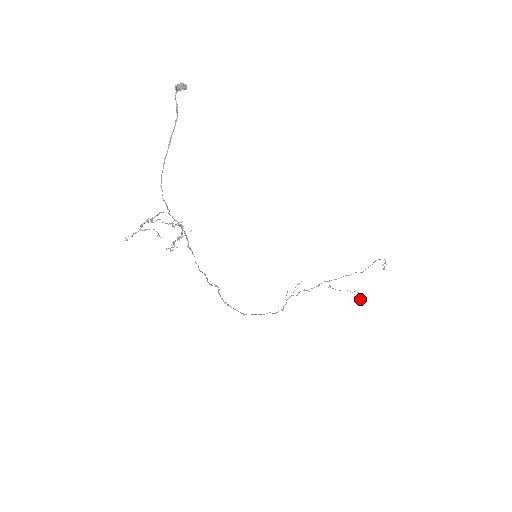
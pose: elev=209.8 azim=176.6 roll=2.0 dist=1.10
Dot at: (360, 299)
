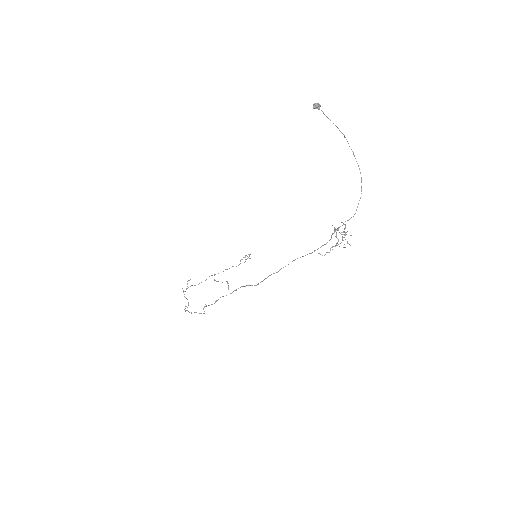
Dot at: (228, 288)
